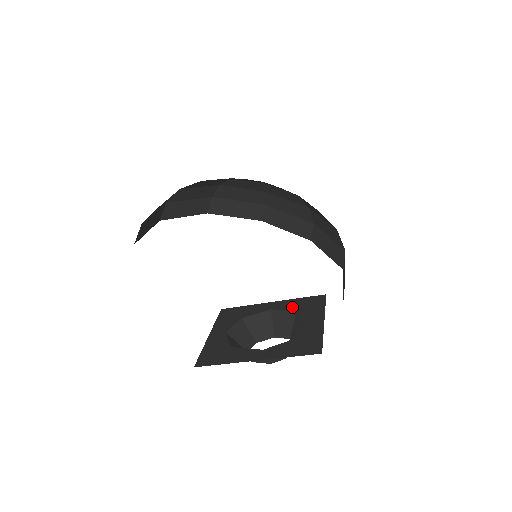
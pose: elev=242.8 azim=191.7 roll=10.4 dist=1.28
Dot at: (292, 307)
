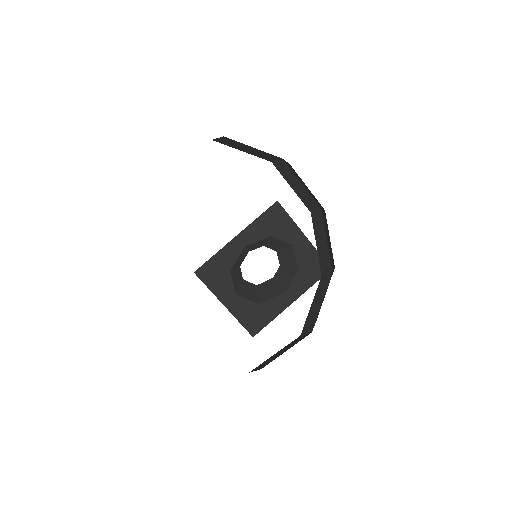
Dot at: (263, 234)
